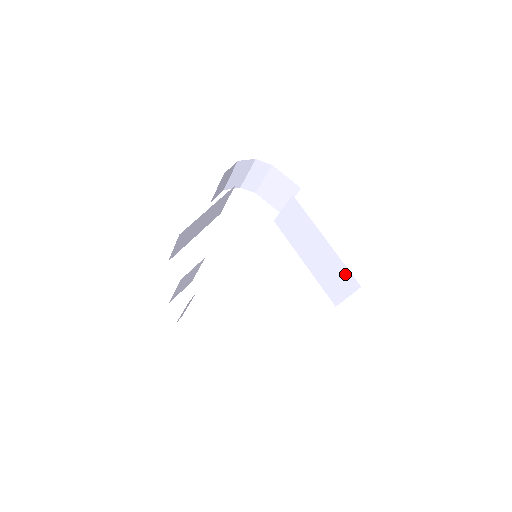
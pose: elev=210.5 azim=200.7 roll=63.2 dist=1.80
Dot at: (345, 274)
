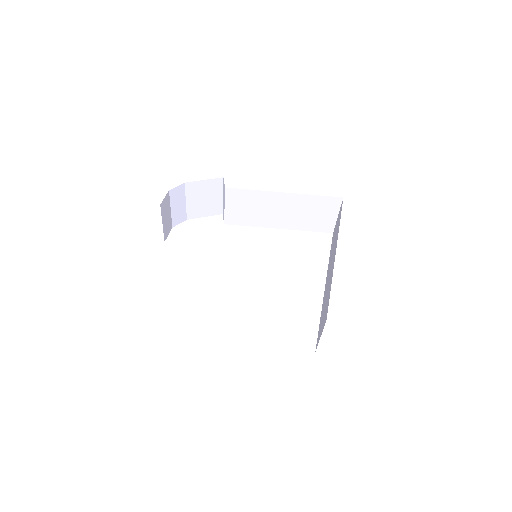
Dot at: (322, 202)
